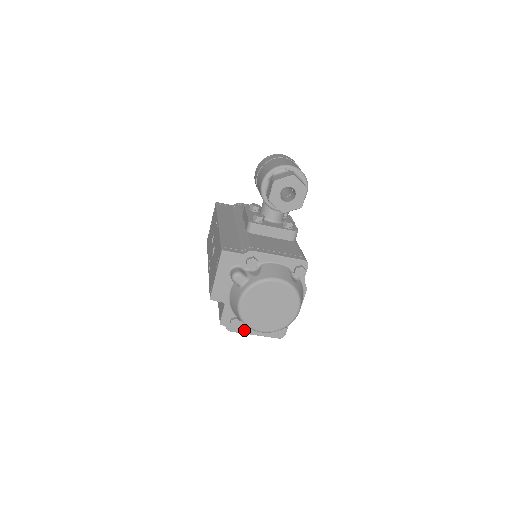
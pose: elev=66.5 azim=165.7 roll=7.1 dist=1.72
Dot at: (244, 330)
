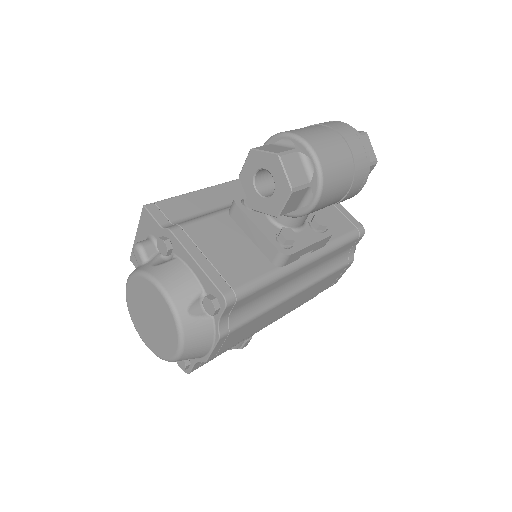
Dot at: occluded
